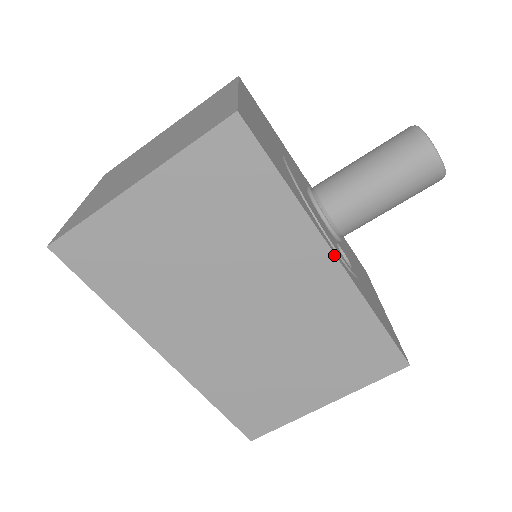
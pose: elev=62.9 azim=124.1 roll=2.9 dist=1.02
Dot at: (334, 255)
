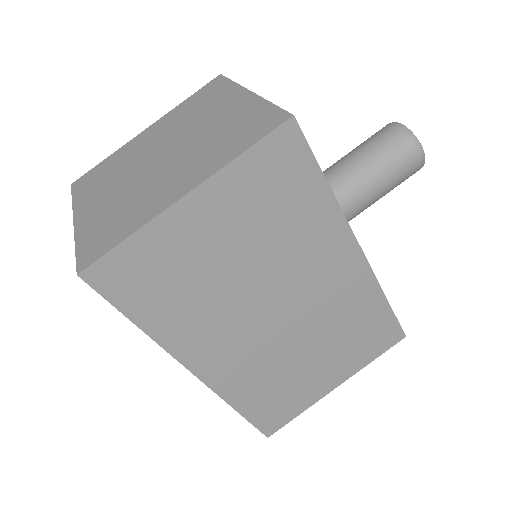
Dot at: (360, 247)
